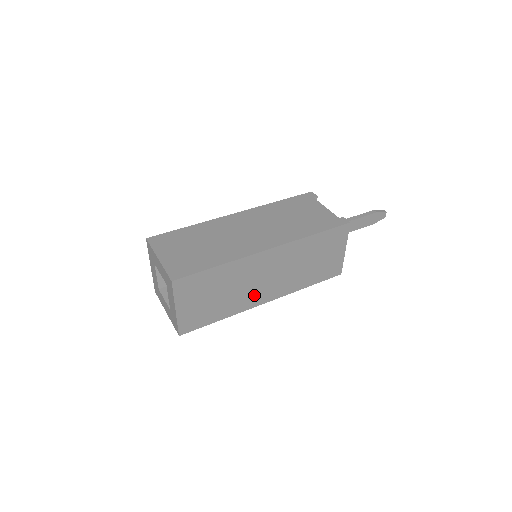
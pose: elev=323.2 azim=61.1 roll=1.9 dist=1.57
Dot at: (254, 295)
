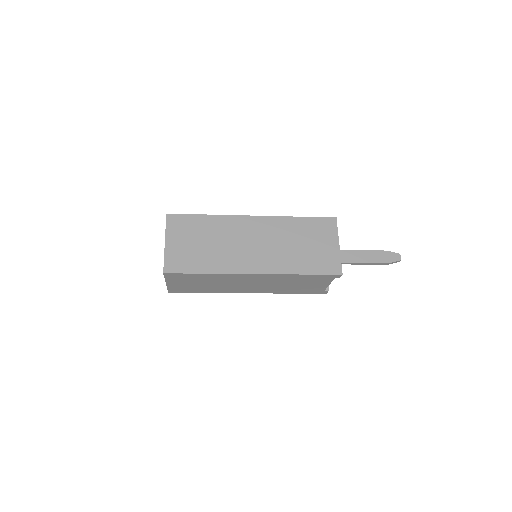
Dot at: (241, 259)
